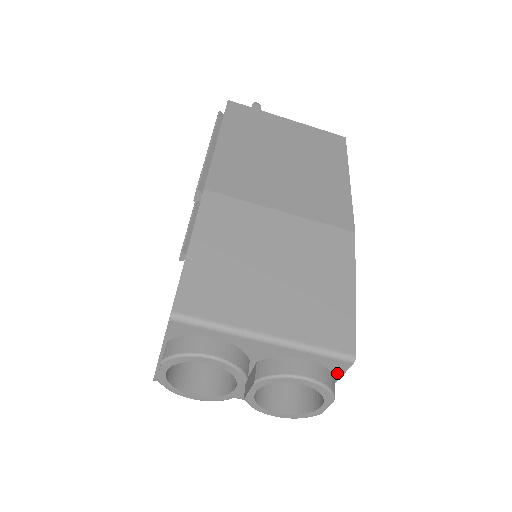
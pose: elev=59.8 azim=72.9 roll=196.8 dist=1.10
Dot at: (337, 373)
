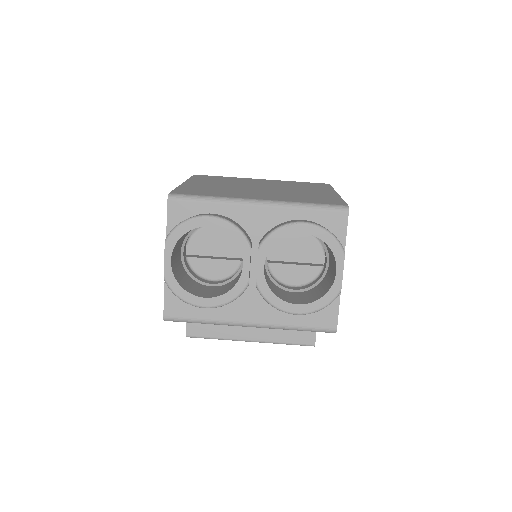
Dot at: (340, 235)
